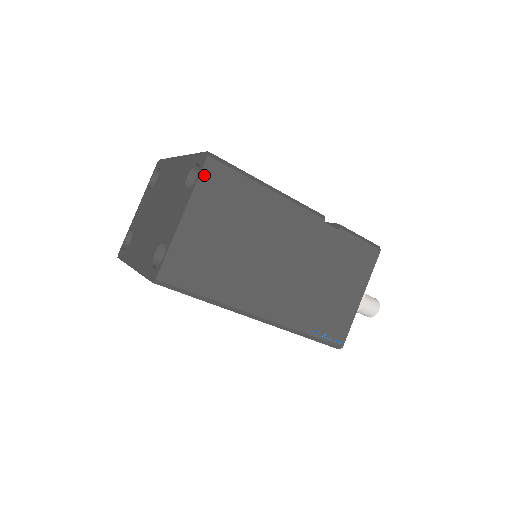
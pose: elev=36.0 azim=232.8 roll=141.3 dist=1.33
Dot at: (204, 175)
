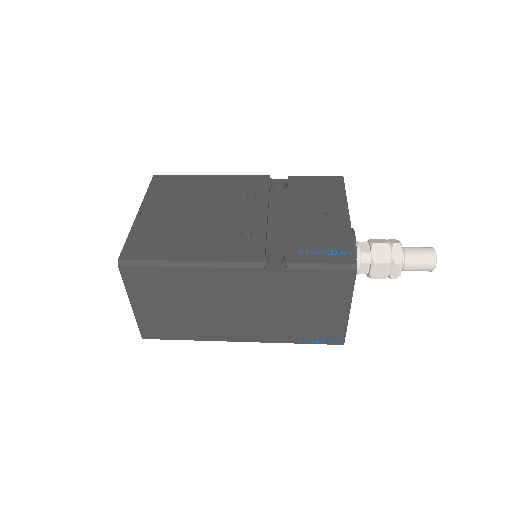
Dot at: (126, 278)
